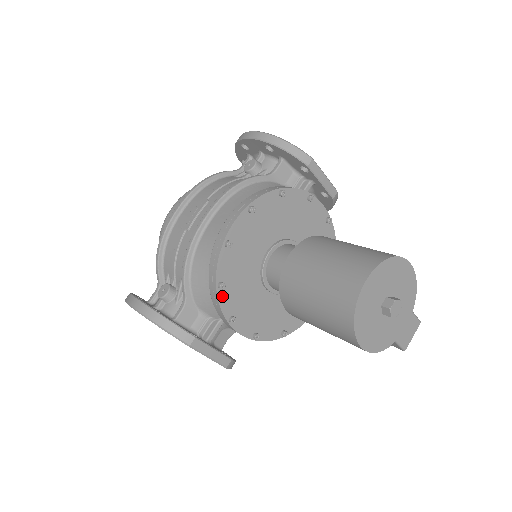
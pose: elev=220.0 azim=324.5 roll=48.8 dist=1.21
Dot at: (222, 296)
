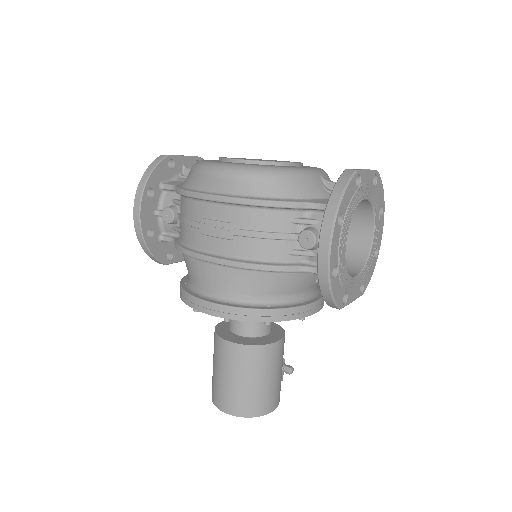
Dot at: occluded
